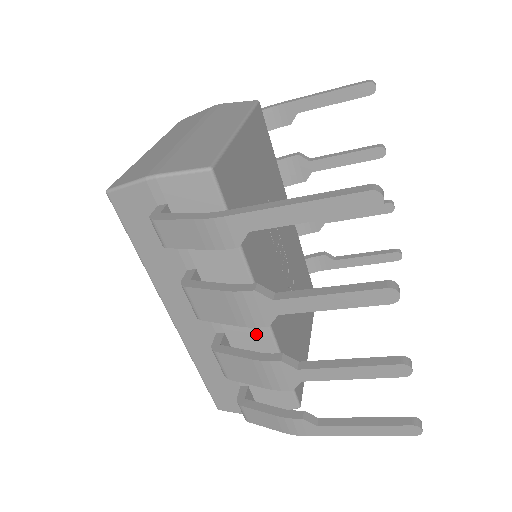
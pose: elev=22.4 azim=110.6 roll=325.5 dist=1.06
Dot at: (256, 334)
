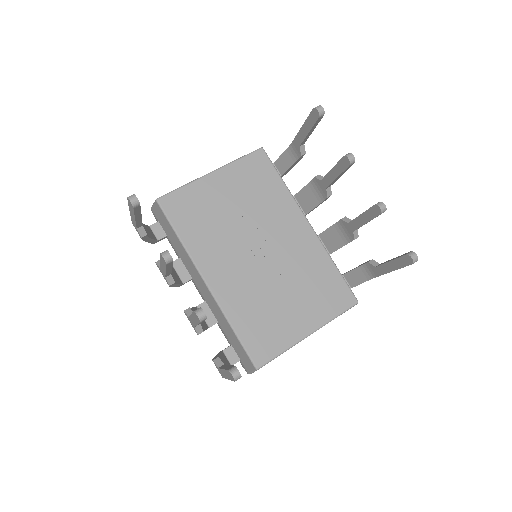
Dot at: (213, 302)
